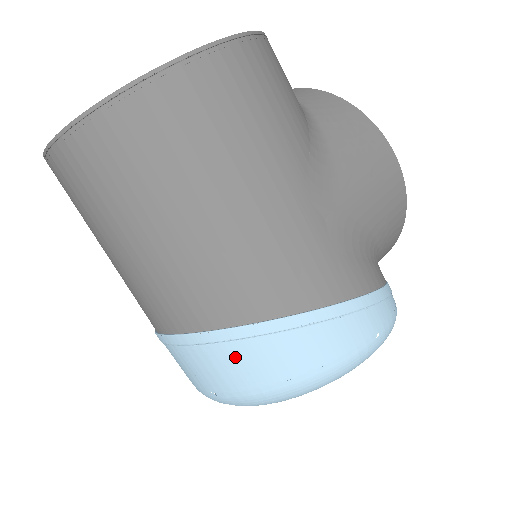
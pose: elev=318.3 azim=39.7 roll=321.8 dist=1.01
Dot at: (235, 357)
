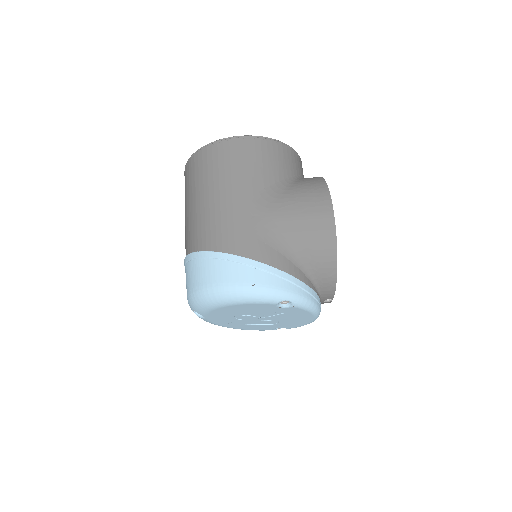
Dot at: (191, 269)
